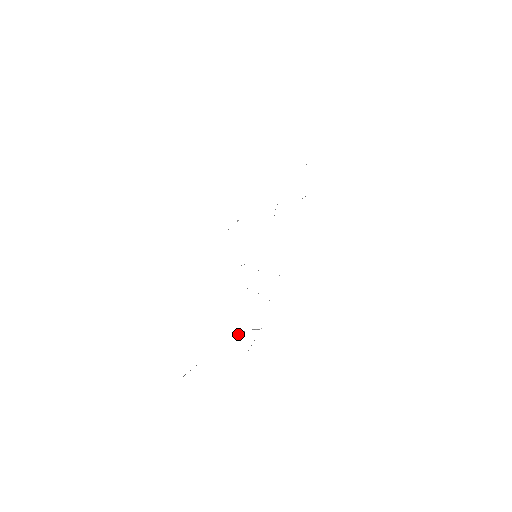
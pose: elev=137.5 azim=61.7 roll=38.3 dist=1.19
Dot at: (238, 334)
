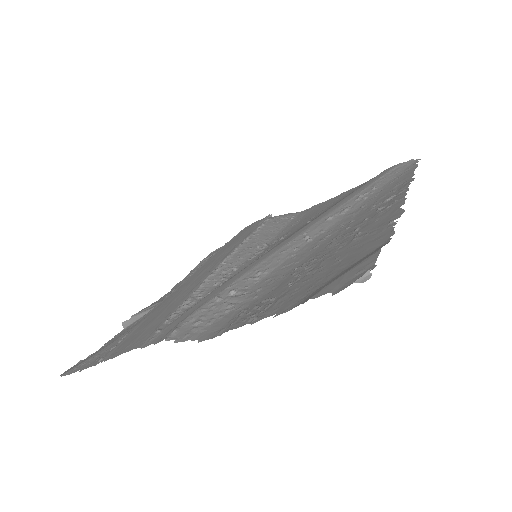
Dot at: occluded
